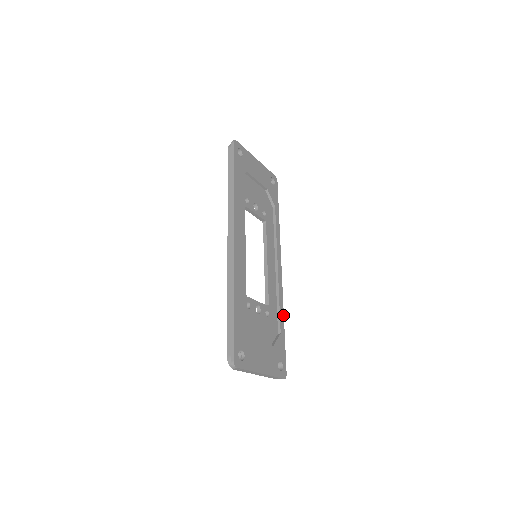
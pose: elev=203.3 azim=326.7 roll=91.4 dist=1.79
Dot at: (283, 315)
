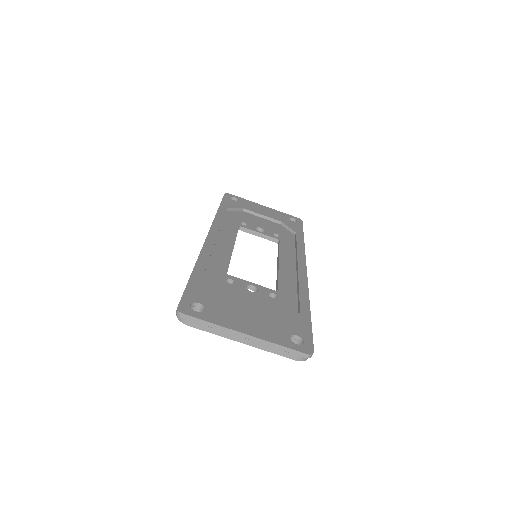
Dot at: (308, 301)
